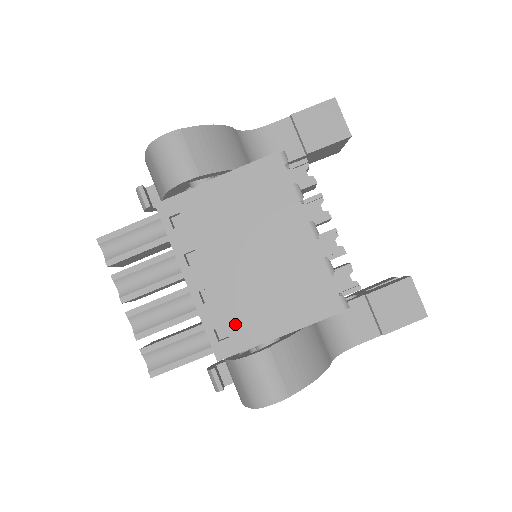
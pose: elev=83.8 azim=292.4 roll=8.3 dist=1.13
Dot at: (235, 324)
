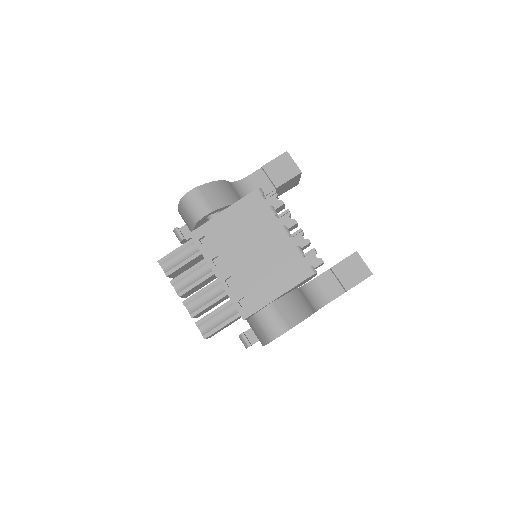
Dot at: (250, 295)
